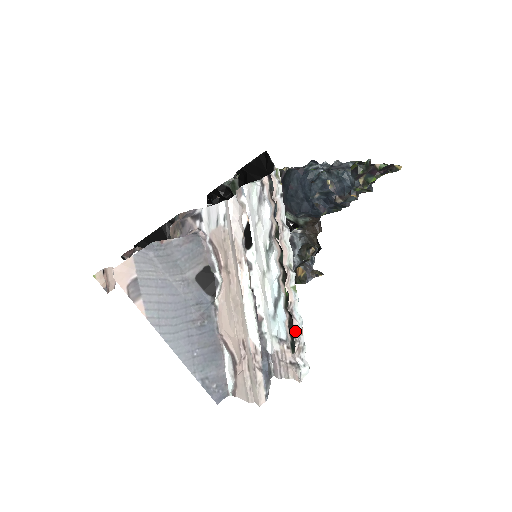
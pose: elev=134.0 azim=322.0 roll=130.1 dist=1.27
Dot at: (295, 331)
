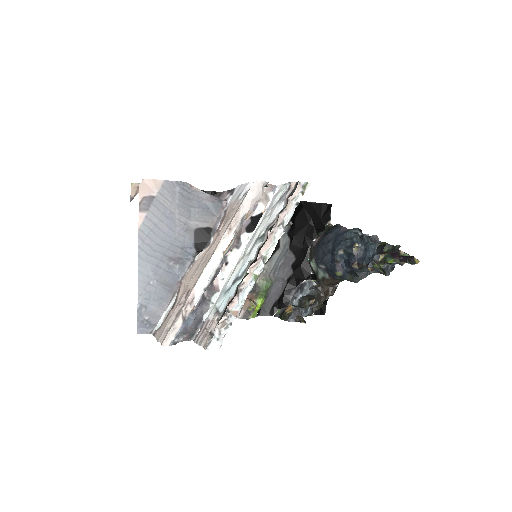
Dot at: (231, 308)
